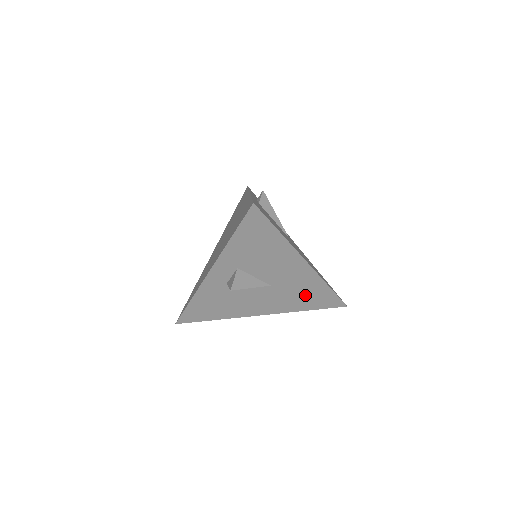
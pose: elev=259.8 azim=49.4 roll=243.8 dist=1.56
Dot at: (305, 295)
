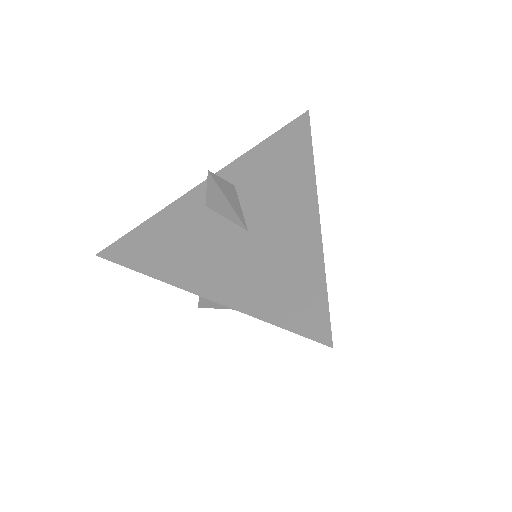
Dot at: (279, 275)
